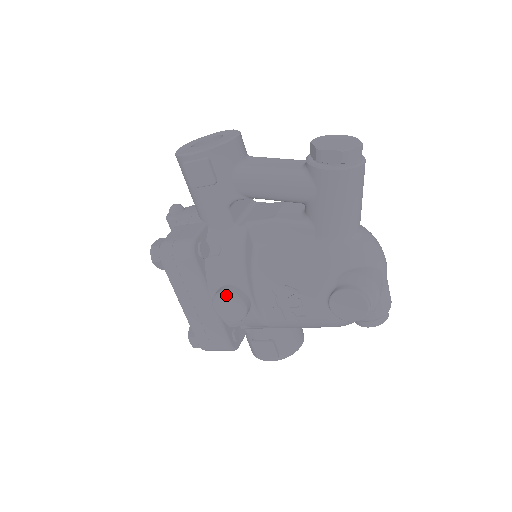
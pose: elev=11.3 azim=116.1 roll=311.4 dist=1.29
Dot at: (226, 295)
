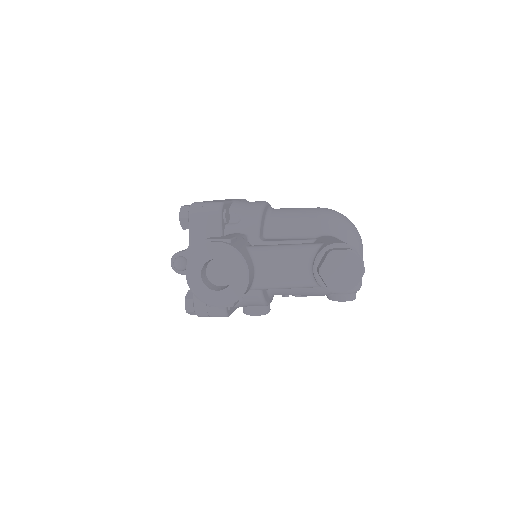
Dot at: occluded
